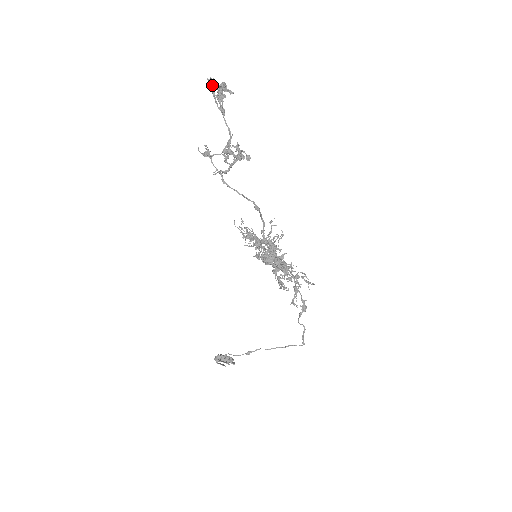
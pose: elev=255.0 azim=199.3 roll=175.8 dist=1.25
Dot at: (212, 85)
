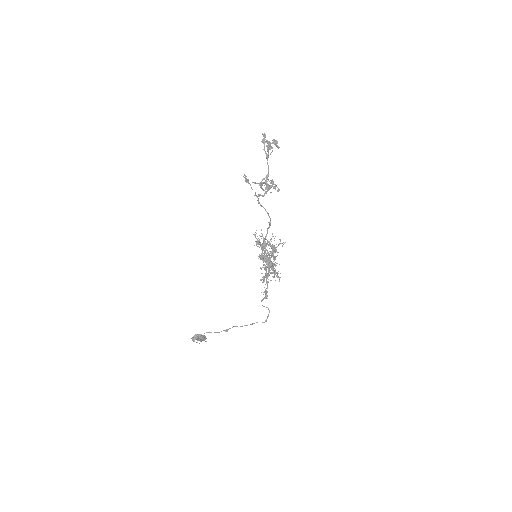
Dot at: (264, 138)
